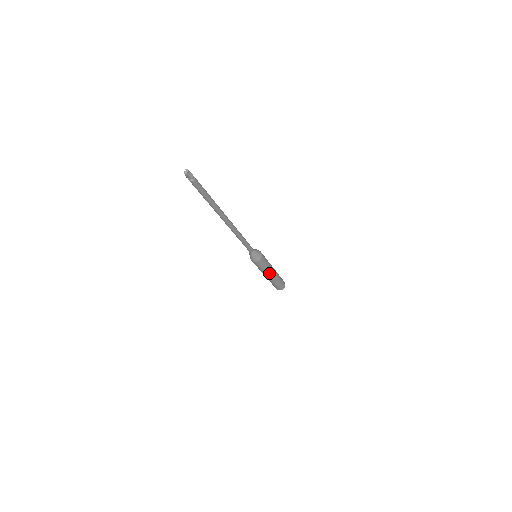
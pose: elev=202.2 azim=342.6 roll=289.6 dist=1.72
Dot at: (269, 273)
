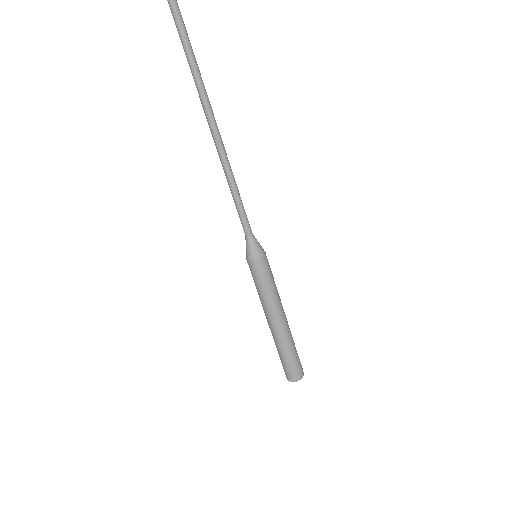
Dot at: (272, 311)
